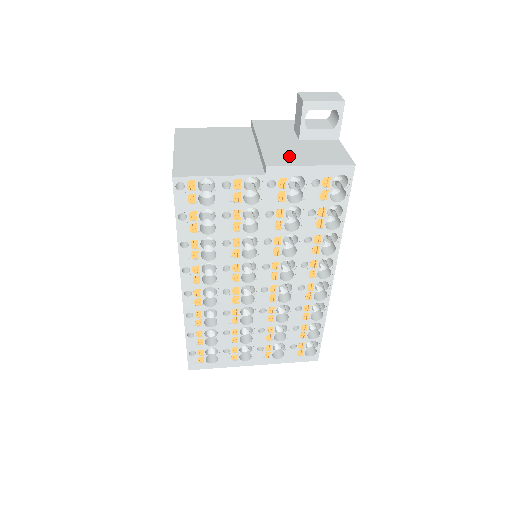
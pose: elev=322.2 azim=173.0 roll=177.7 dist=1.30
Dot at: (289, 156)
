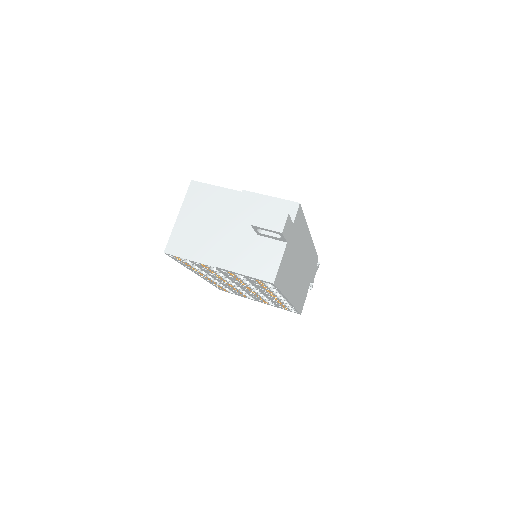
Dot at: (237, 257)
